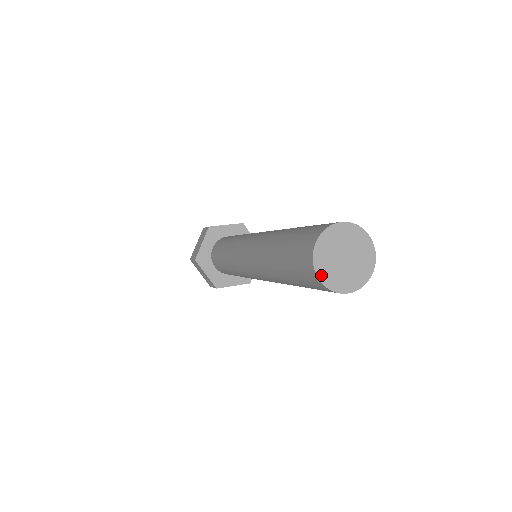
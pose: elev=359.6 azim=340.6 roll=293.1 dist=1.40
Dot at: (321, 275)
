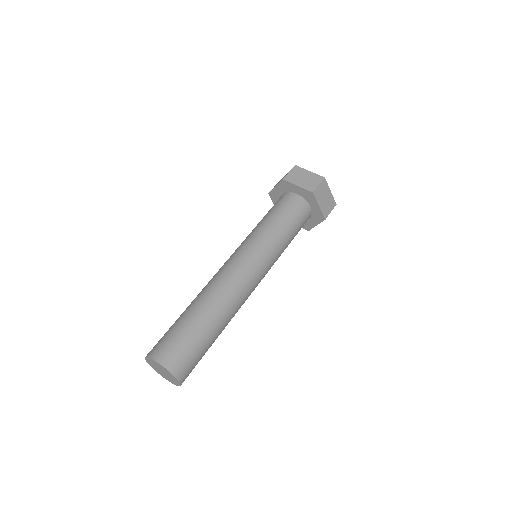
Dot at: (151, 366)
